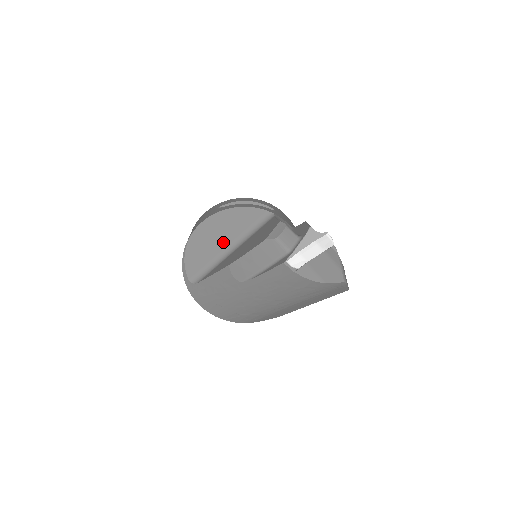
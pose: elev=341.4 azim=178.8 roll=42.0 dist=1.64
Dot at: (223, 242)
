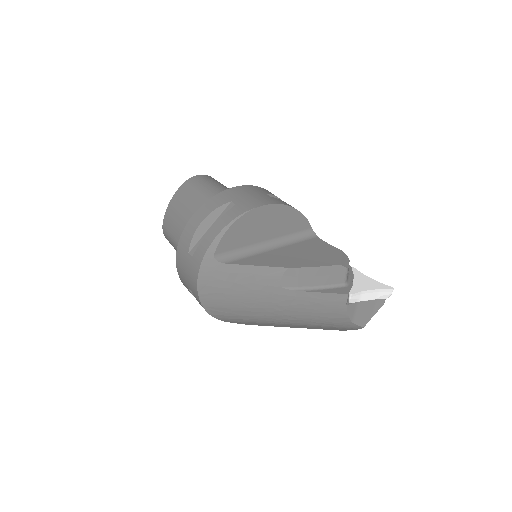
Dot at: (266, 234)
